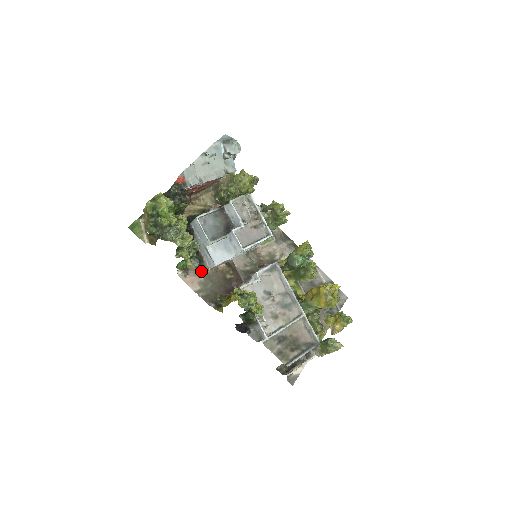
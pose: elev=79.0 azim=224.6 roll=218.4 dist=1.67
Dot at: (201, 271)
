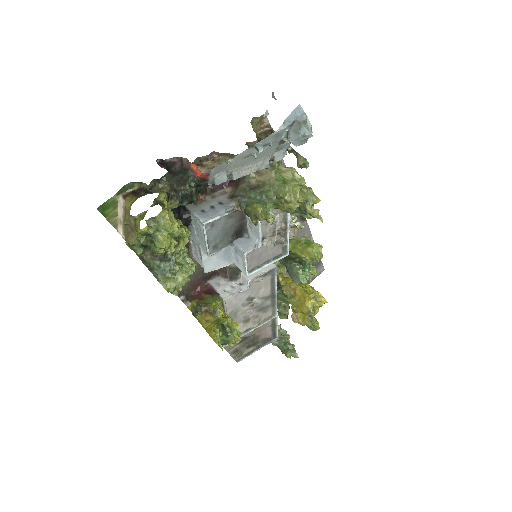
Dot at: occluded
